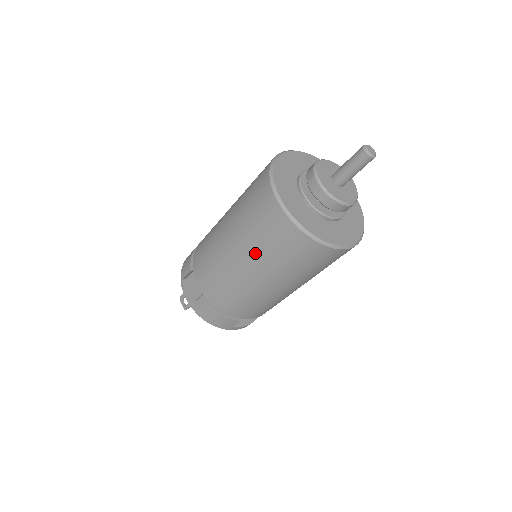
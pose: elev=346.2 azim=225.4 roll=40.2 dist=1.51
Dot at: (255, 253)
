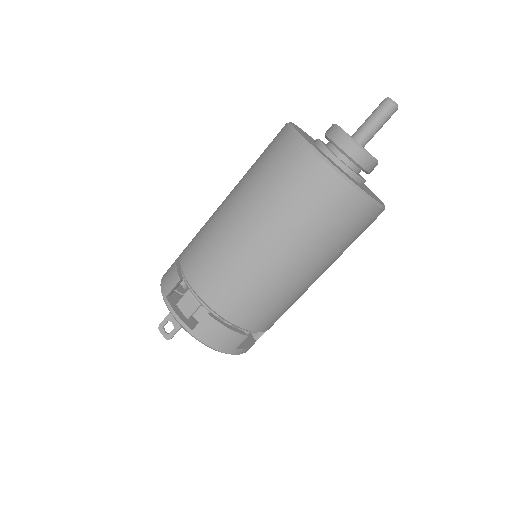
Dot at: (283, 223)
